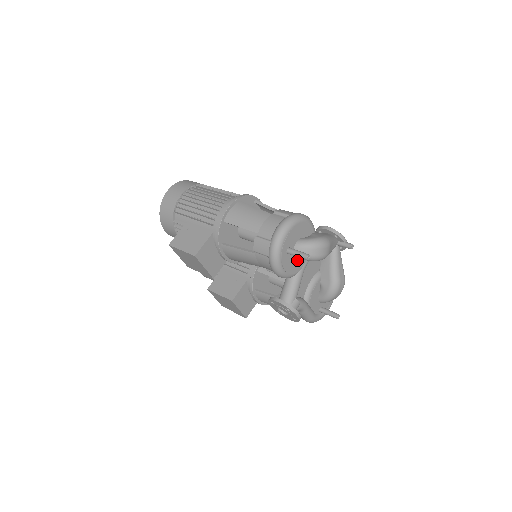
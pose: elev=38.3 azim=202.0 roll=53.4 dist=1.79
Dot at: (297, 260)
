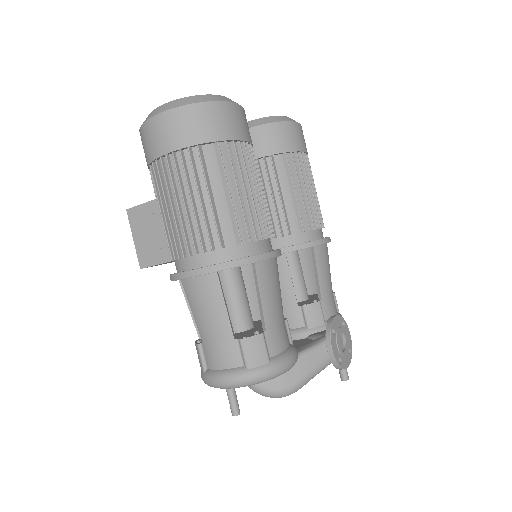
Dot at: occluded
